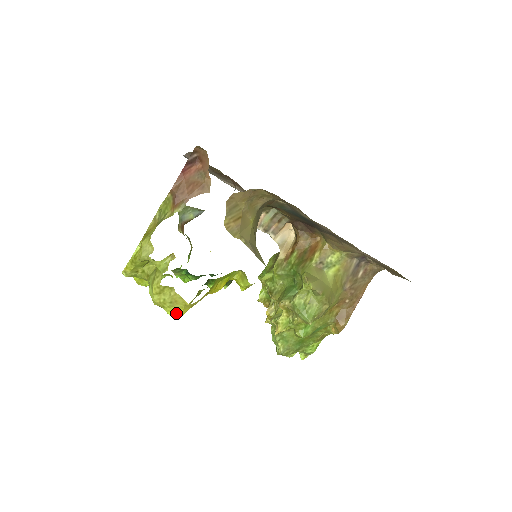
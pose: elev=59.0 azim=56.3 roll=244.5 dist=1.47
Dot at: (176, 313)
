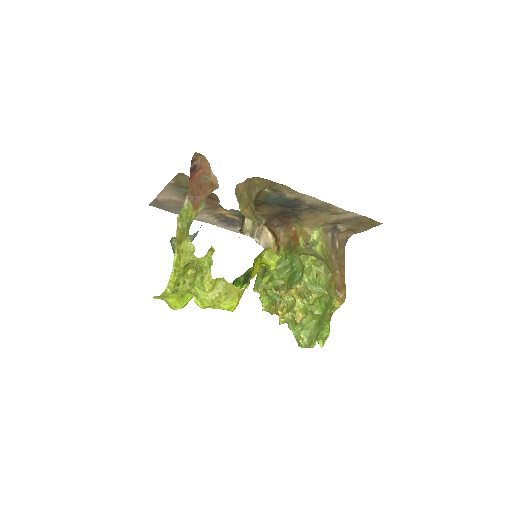
Dot at: (232, 304)
